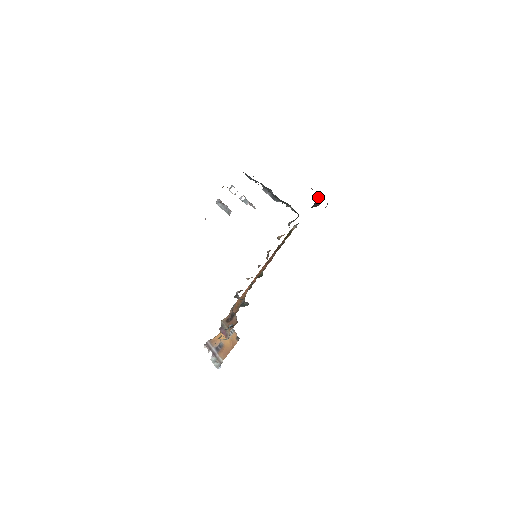
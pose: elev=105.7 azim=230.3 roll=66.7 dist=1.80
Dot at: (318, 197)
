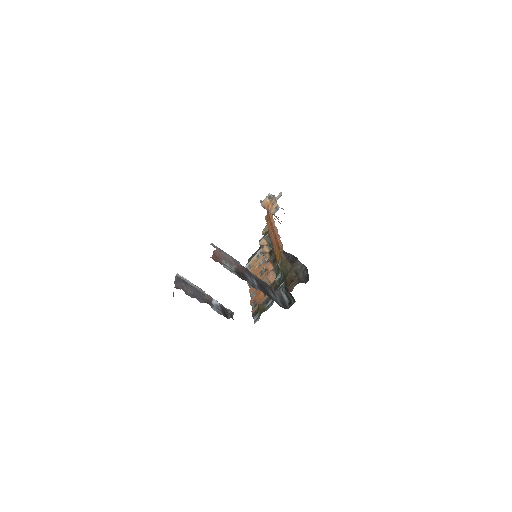
Dot at: occluded
